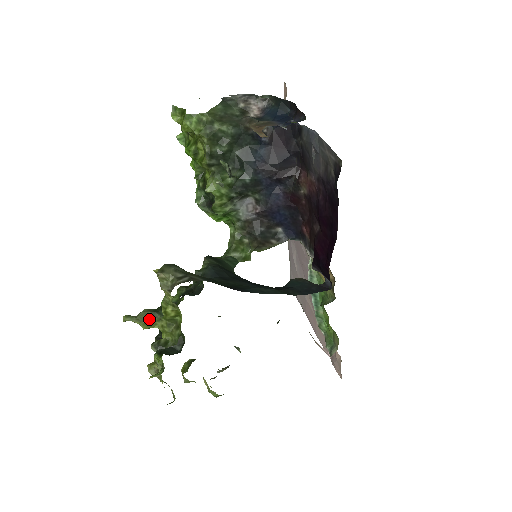
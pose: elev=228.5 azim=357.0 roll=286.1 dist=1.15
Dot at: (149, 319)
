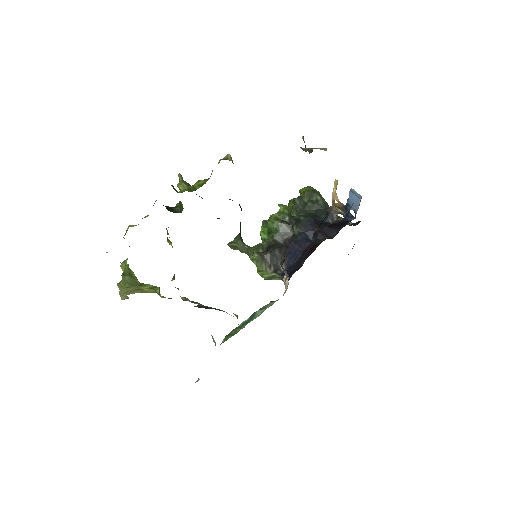
Dot at: (186, 184)
